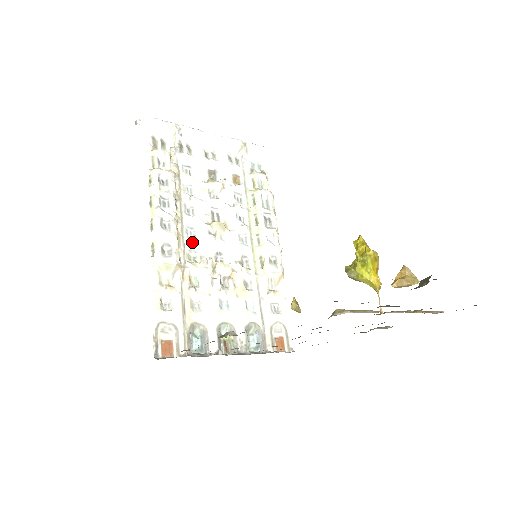
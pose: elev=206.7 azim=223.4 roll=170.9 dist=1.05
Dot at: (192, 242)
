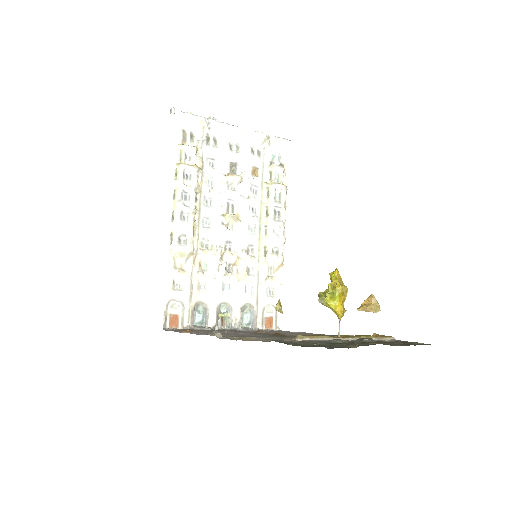
Dot at: (206, 231)
